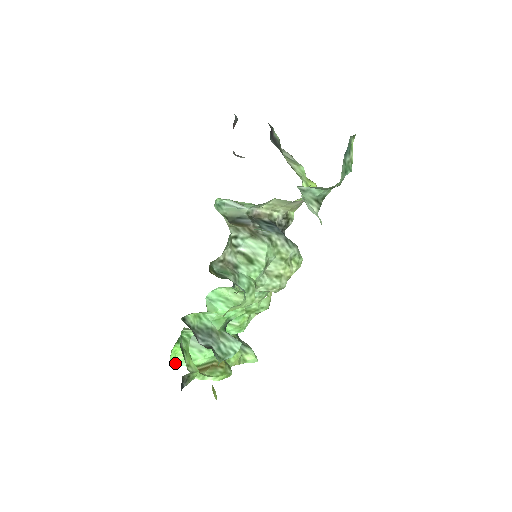
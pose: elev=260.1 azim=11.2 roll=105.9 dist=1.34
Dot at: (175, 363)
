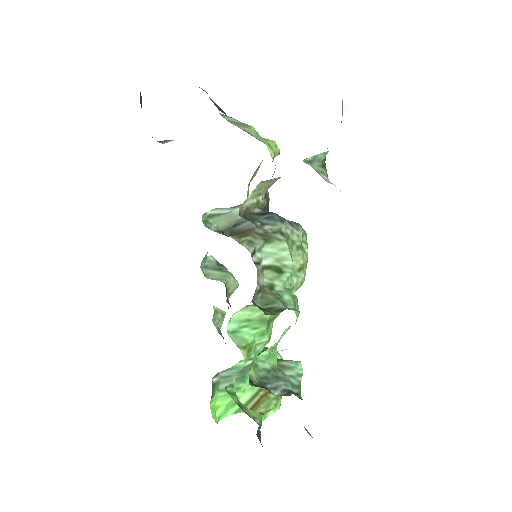
Dot at: (219, 419)
